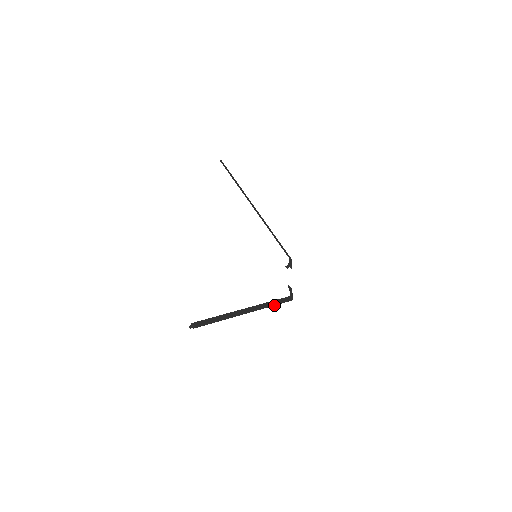
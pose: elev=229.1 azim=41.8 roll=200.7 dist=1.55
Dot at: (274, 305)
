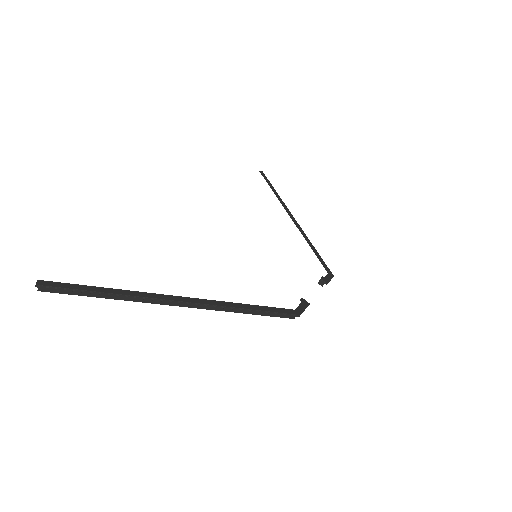
Dot at: (249, 310)
